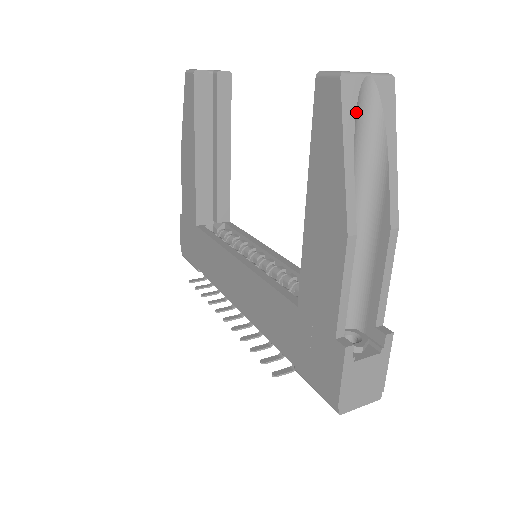
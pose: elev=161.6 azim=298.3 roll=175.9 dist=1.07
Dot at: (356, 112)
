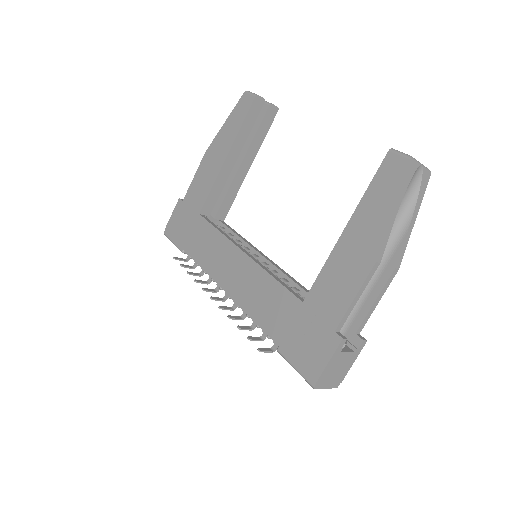
Dot at: (408, 184)
